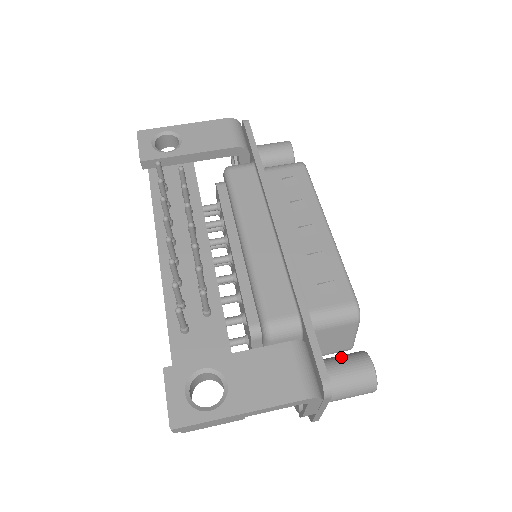
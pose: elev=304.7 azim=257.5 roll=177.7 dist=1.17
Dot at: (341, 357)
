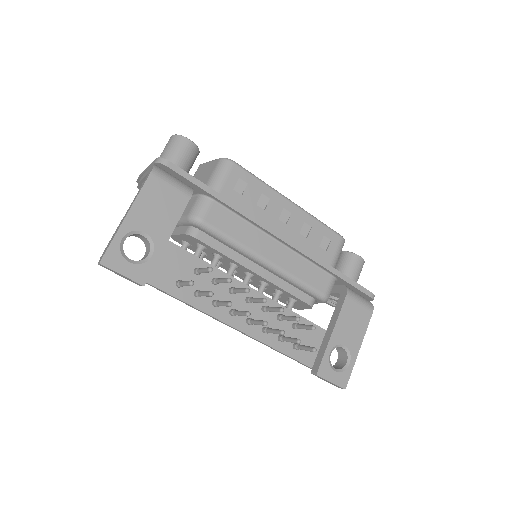
Dot at: (345, 267)
